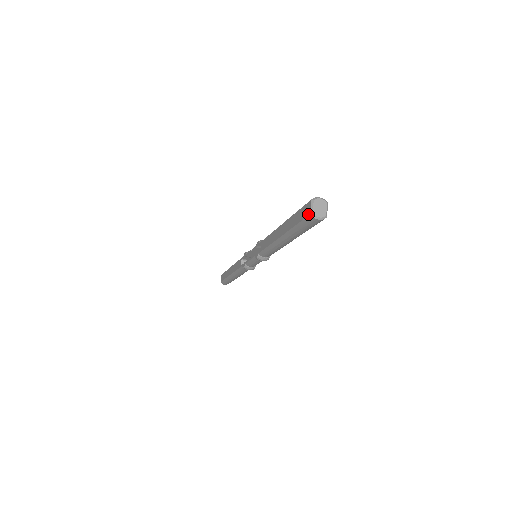
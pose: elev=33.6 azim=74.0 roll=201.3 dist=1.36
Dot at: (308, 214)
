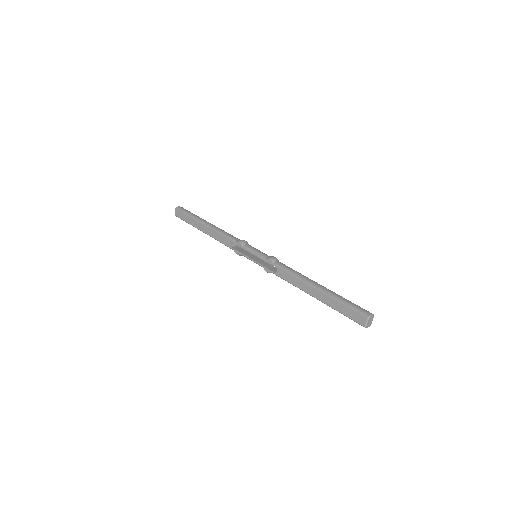
Dot at: (362, 324)
